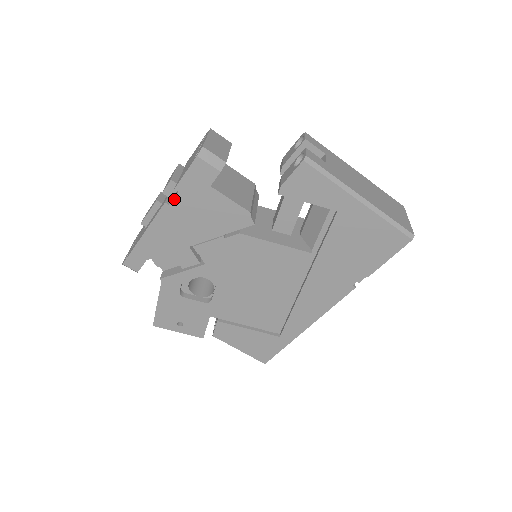
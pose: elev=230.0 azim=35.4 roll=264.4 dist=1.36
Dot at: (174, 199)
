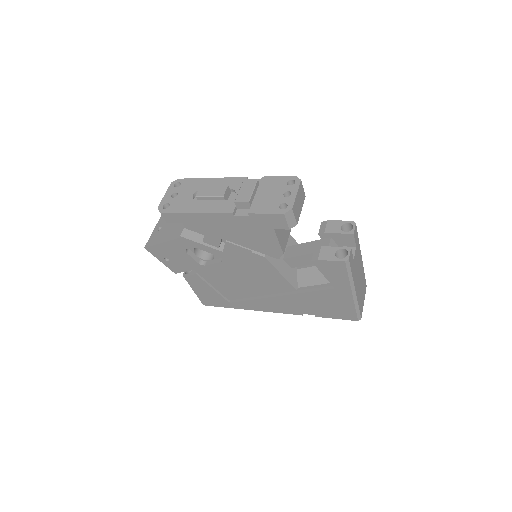
Dot at: (241, 216)
